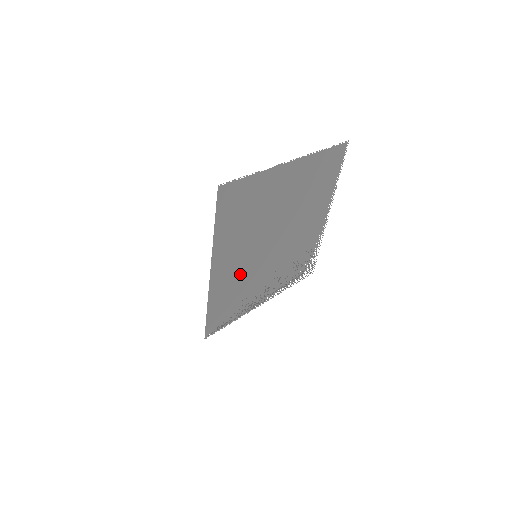
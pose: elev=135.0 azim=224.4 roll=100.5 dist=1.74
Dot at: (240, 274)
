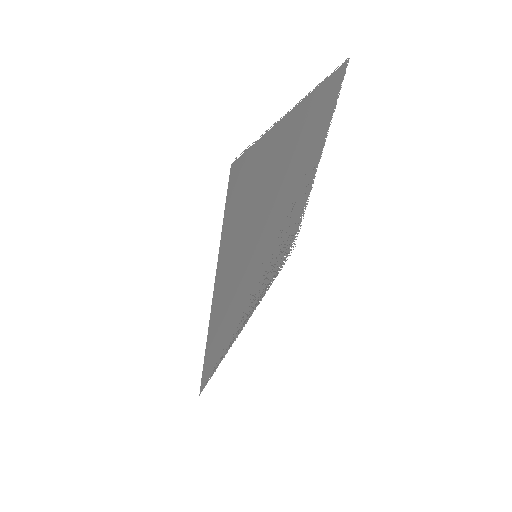
Dot at: (239, 289)
